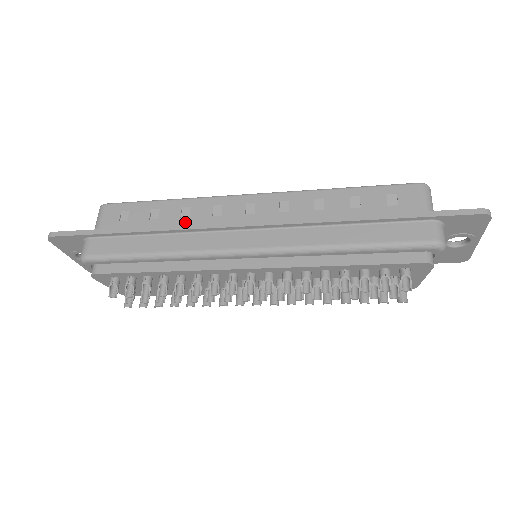
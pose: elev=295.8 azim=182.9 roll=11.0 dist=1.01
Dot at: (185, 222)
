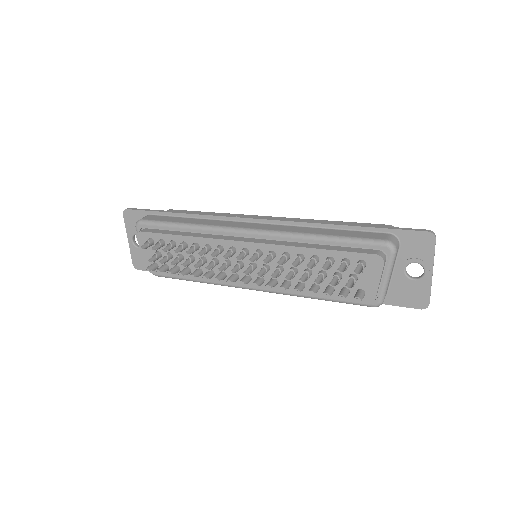
Dot at: occluded
